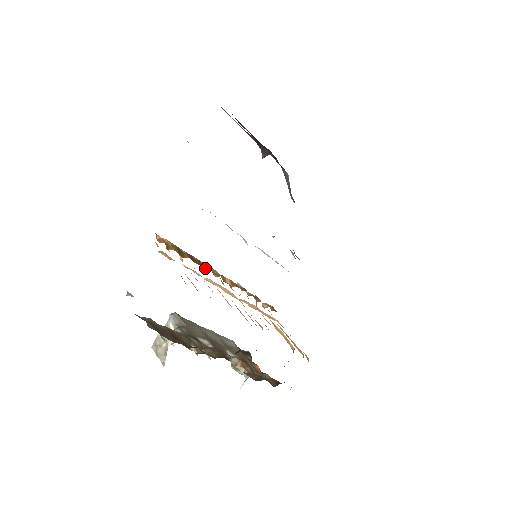
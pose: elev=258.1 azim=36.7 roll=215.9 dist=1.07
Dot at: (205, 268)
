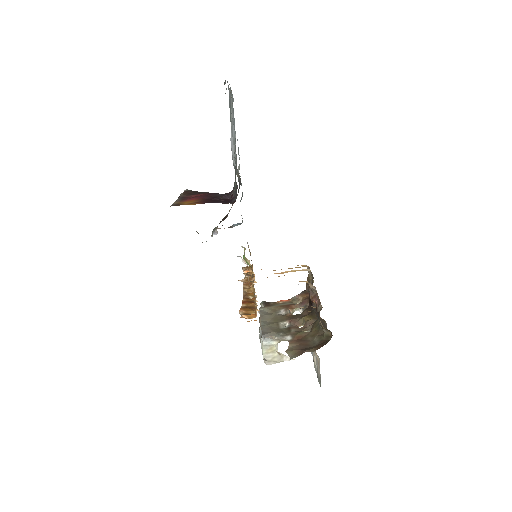
Dot at: (251, 297)
